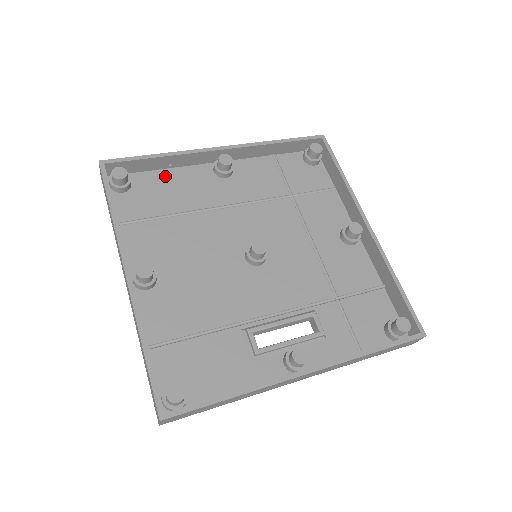
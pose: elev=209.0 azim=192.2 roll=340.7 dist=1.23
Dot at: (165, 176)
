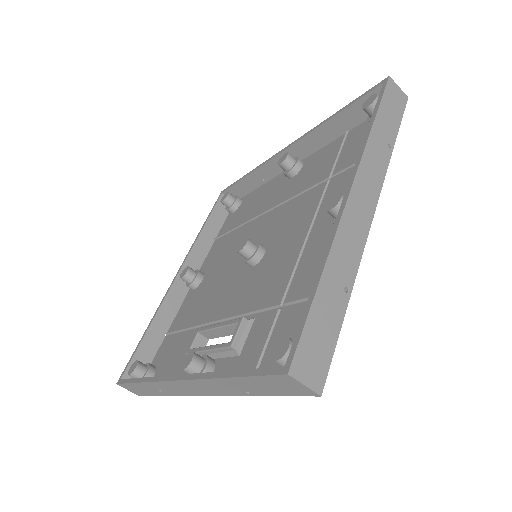
Dot at: (259, 191)
